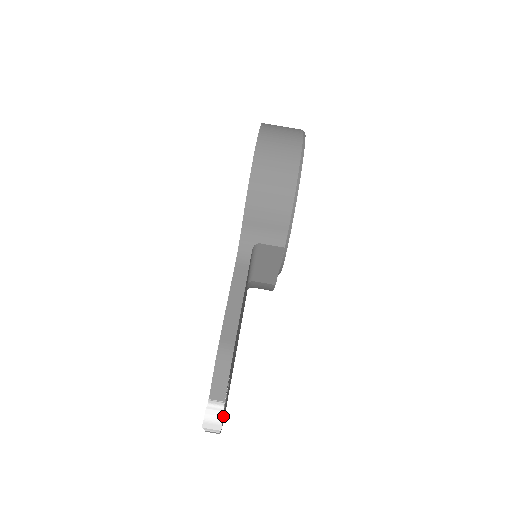
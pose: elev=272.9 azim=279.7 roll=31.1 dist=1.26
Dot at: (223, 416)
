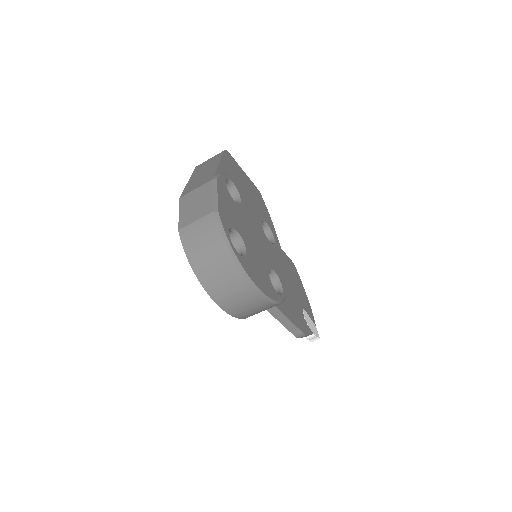
Dot at: (306, 303)
